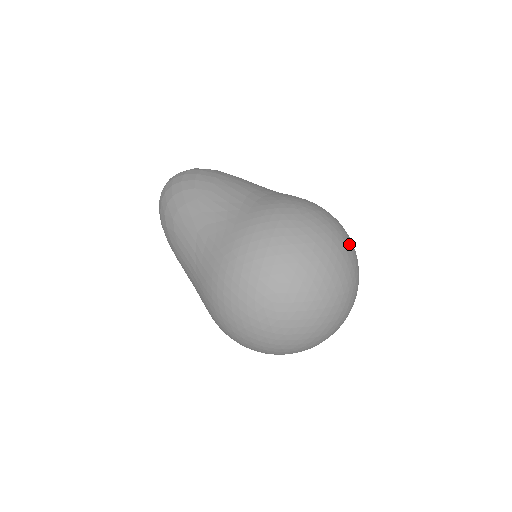
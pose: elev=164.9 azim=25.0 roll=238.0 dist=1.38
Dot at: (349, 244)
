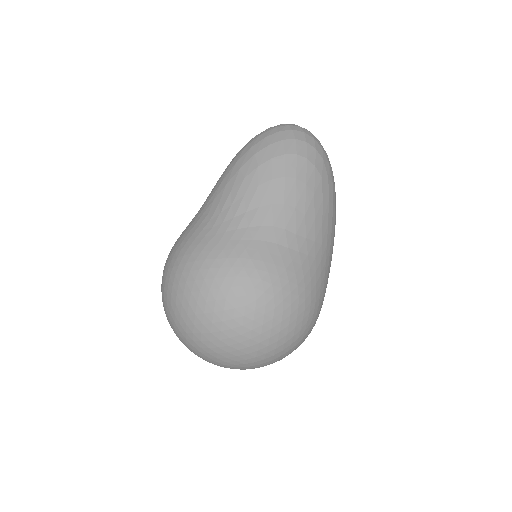
Dot at: (265, 349)
